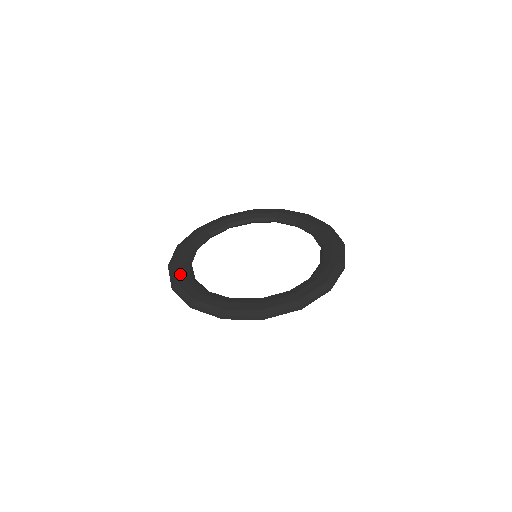
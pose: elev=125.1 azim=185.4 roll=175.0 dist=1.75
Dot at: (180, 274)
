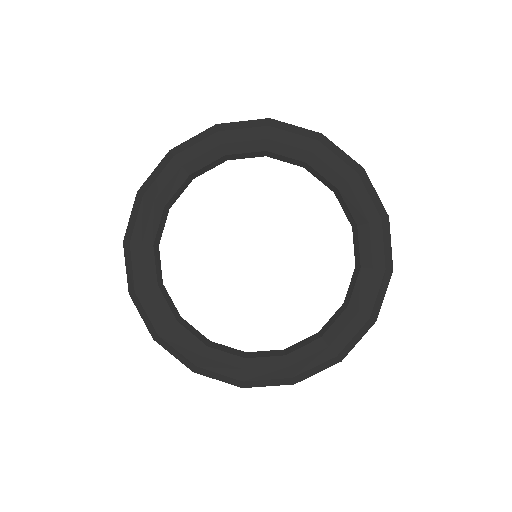
Dot at: (140, 276)
